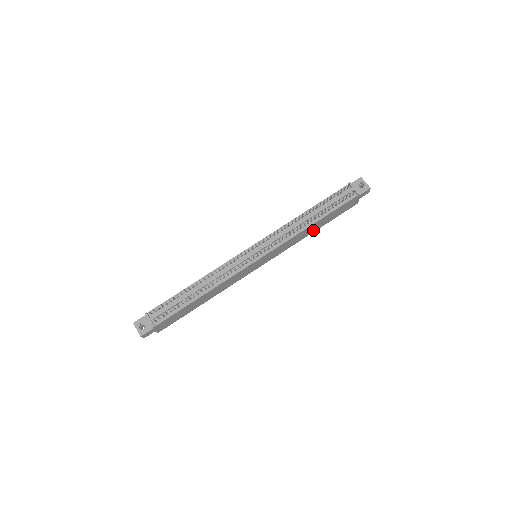
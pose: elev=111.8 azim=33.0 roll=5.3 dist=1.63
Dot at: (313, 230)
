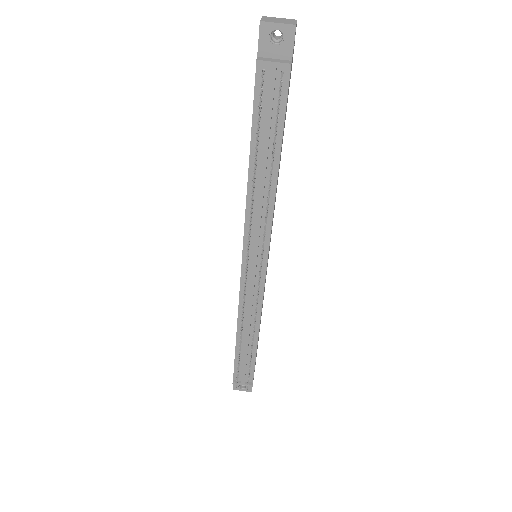
Dot at: occluded
